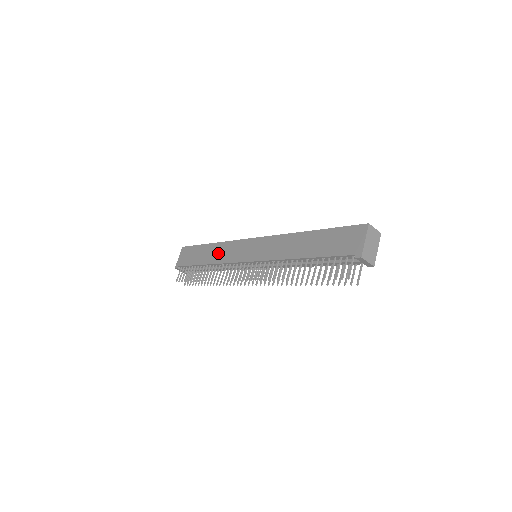
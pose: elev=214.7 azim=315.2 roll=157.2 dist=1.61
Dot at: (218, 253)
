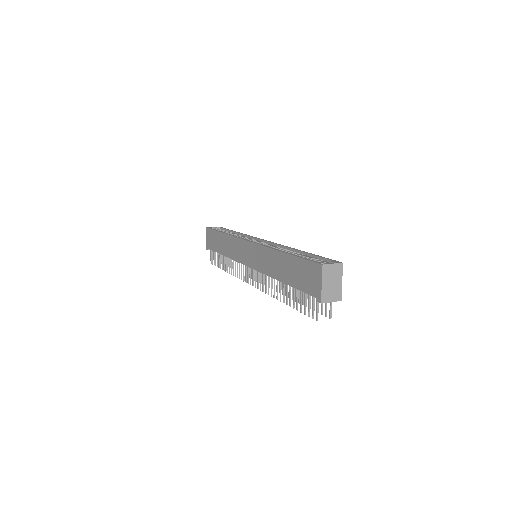
Dot at: (228, 247)
